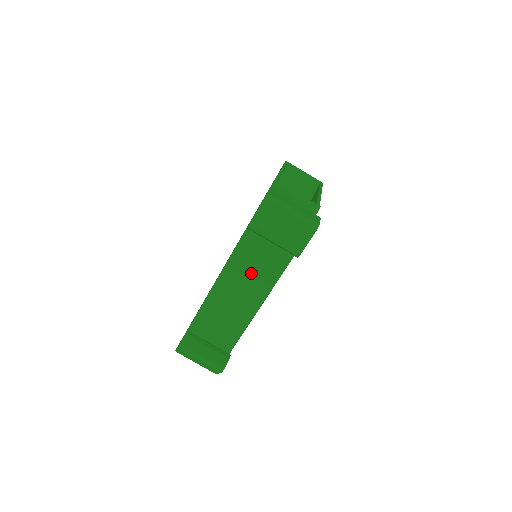
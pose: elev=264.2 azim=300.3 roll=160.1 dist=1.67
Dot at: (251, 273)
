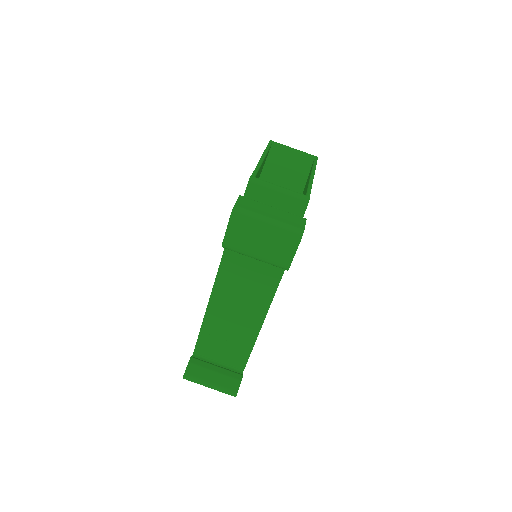
Dot at: (244, 289)
